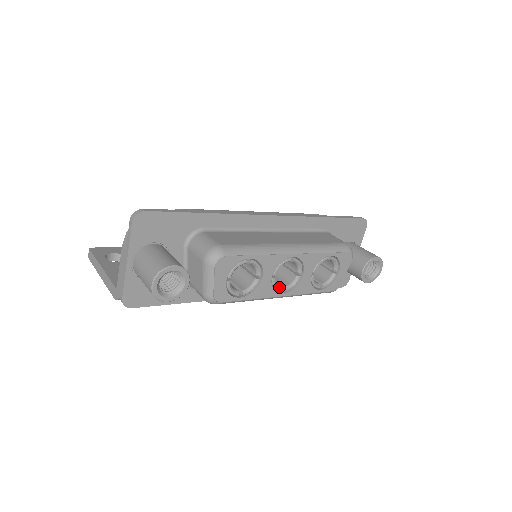
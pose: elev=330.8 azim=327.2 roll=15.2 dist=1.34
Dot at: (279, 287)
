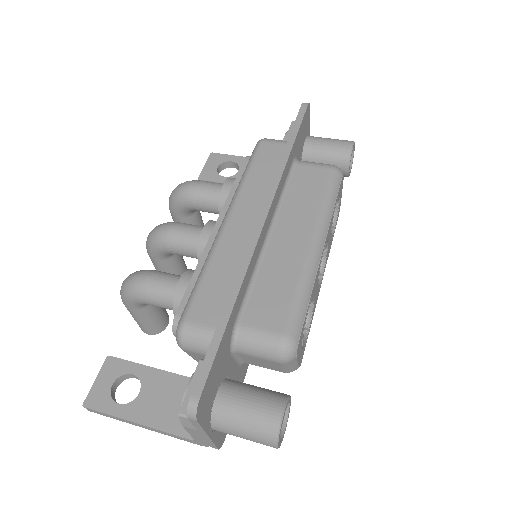
Dot at: (319, 280)
